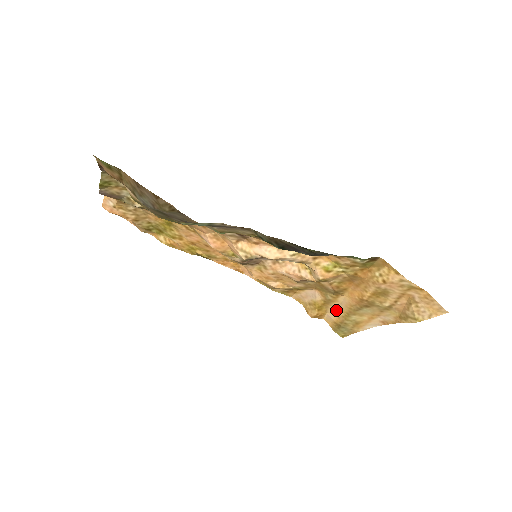
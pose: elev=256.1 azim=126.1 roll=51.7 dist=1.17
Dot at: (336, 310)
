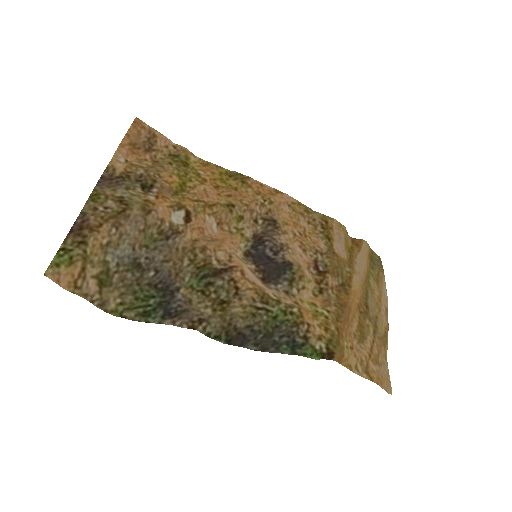
Dot at: (363, 262)
